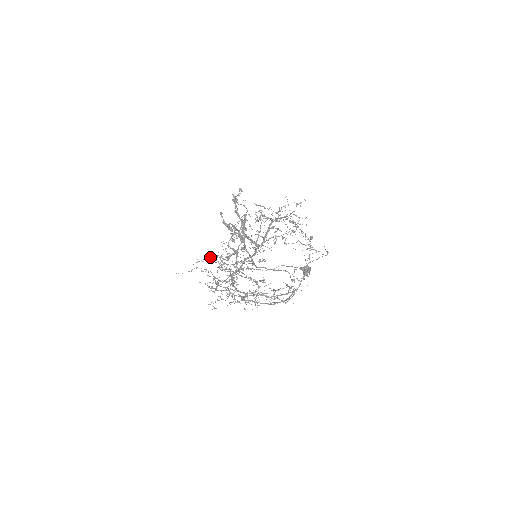
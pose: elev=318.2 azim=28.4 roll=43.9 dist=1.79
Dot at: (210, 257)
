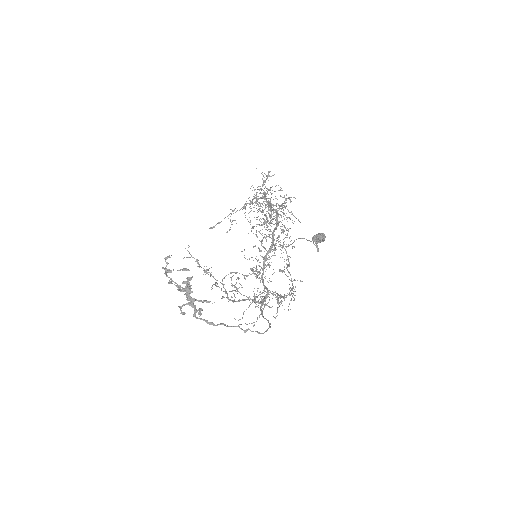
Dot at: (212, 285)
